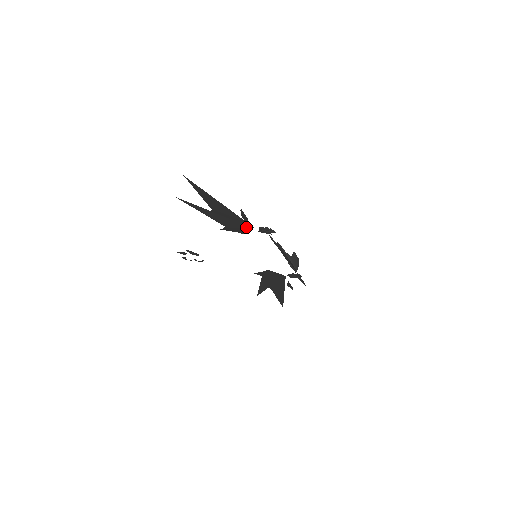
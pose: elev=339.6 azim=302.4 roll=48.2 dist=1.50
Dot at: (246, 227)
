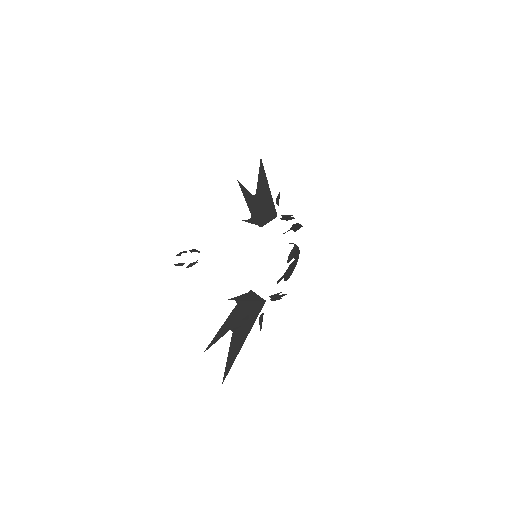
Dot at: (271, 216)
